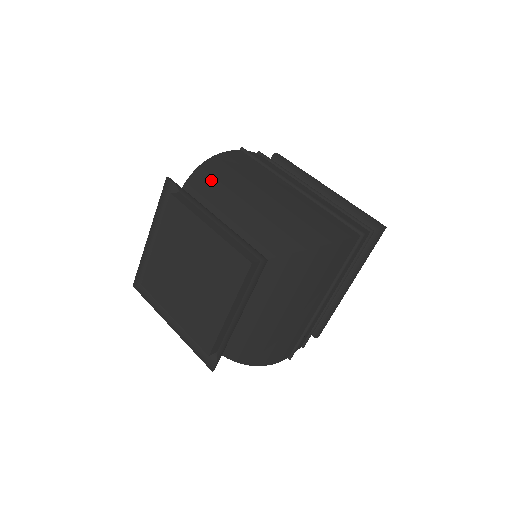
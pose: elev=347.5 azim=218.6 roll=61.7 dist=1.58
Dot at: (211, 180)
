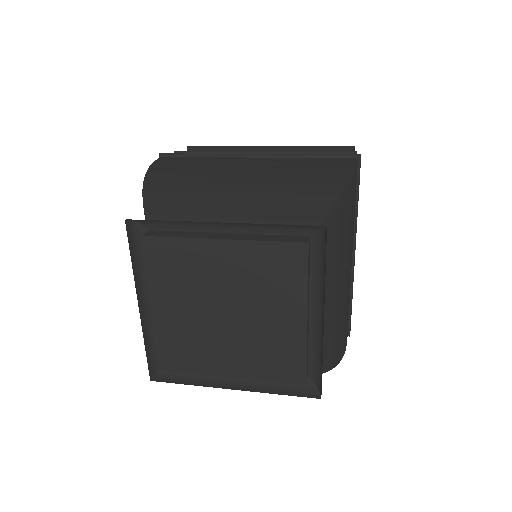
Dot at: (336, 232)
